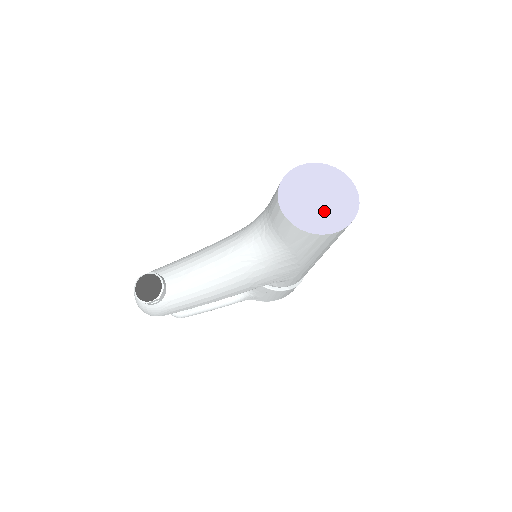
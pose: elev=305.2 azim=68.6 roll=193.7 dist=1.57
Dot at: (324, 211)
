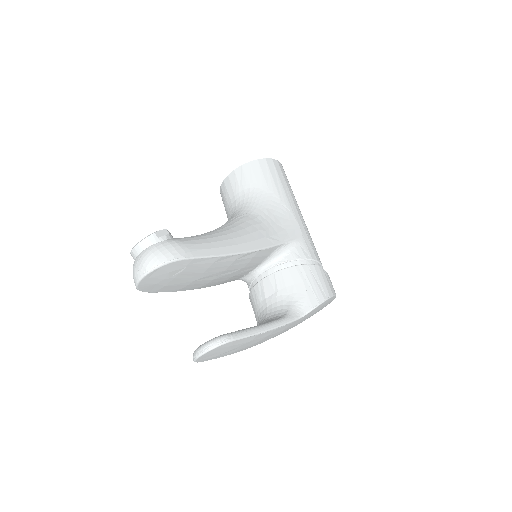
Dot at: occluded
